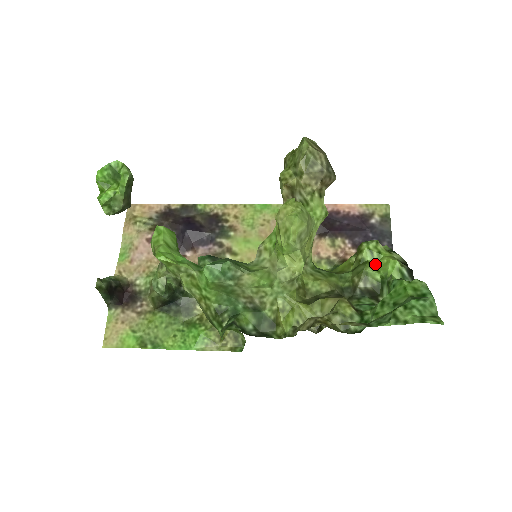
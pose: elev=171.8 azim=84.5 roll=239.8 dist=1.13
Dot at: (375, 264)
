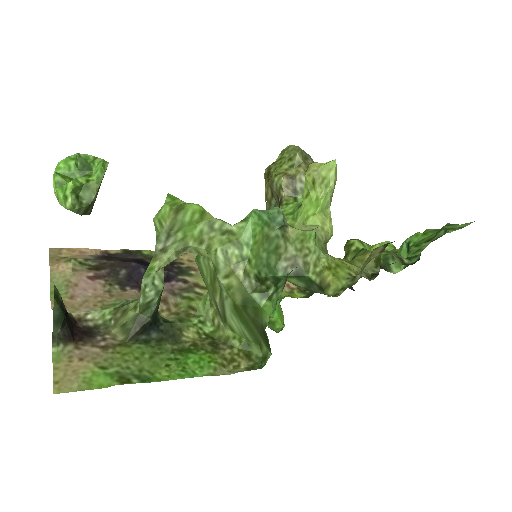
Dot at: occluded
